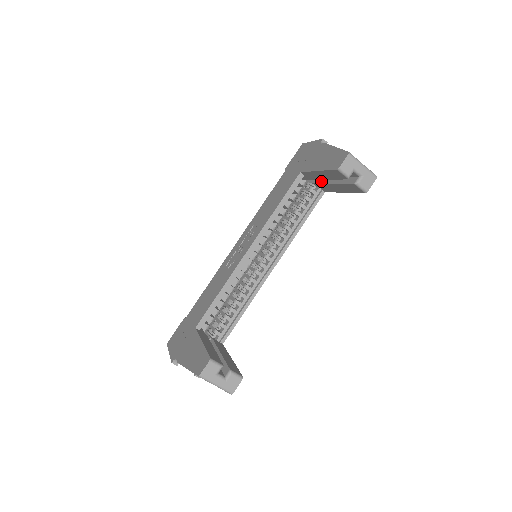
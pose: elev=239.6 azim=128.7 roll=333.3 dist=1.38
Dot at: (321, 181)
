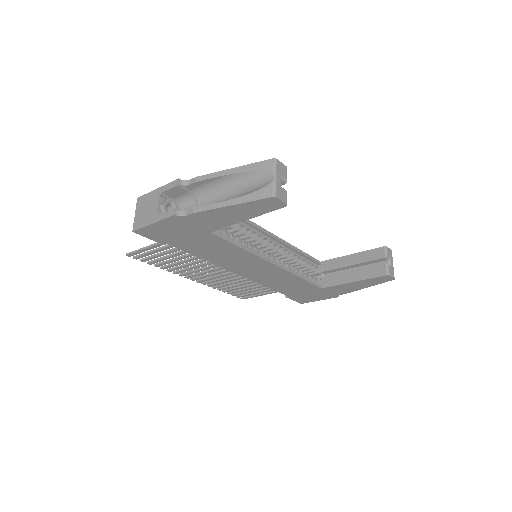
Dot at: (330, 276)
